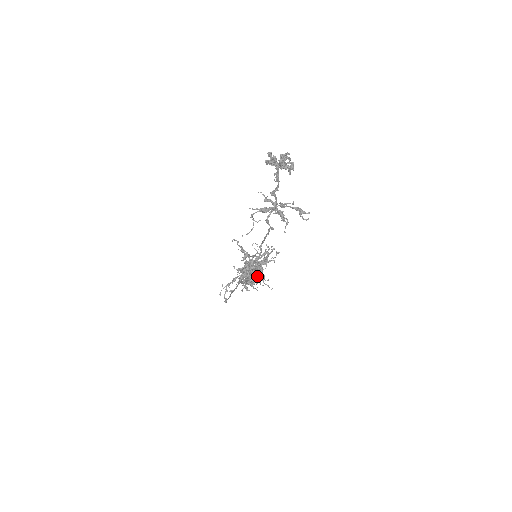
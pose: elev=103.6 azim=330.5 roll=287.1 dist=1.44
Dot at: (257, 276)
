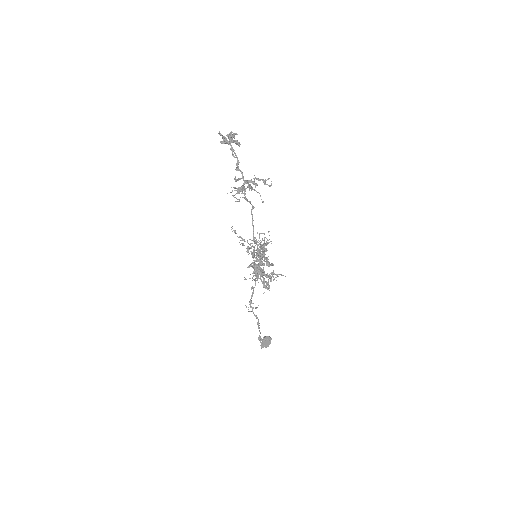
Dot at: (267, 258)
